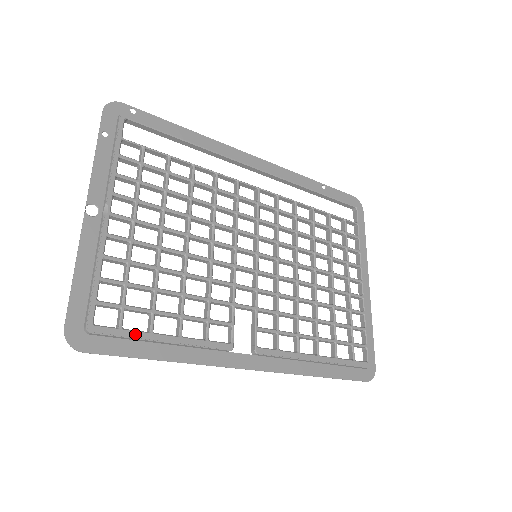
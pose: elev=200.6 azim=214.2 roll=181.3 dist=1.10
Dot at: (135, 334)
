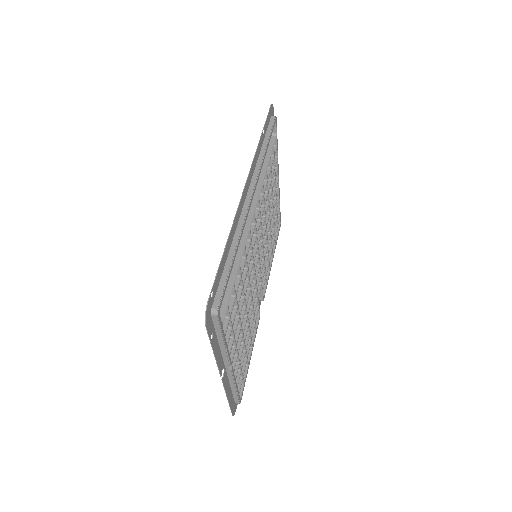
Dot at: occluded
